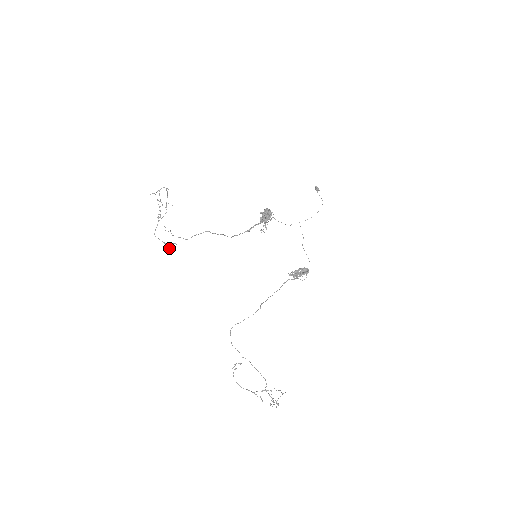
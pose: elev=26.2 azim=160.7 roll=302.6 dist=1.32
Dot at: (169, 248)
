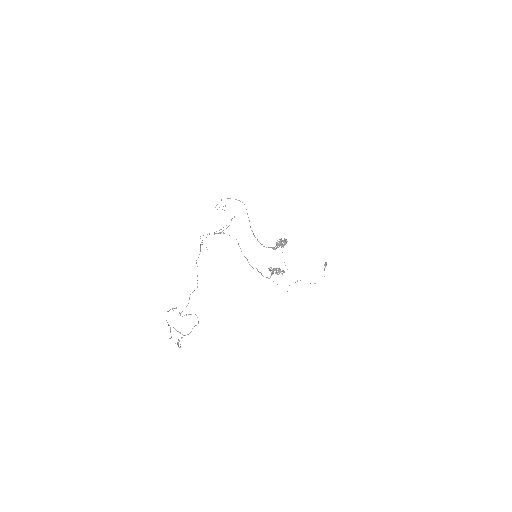
Dot at: (202, 244)
